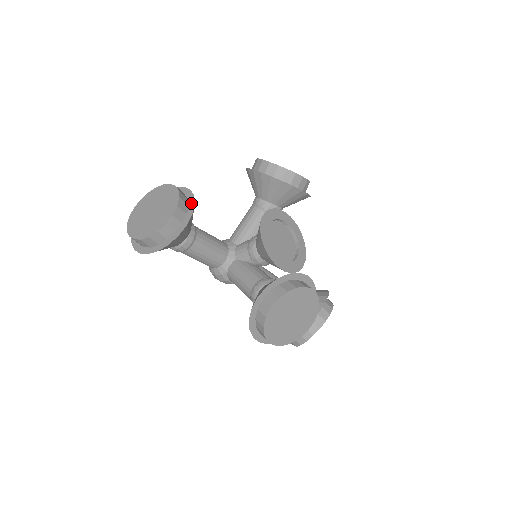
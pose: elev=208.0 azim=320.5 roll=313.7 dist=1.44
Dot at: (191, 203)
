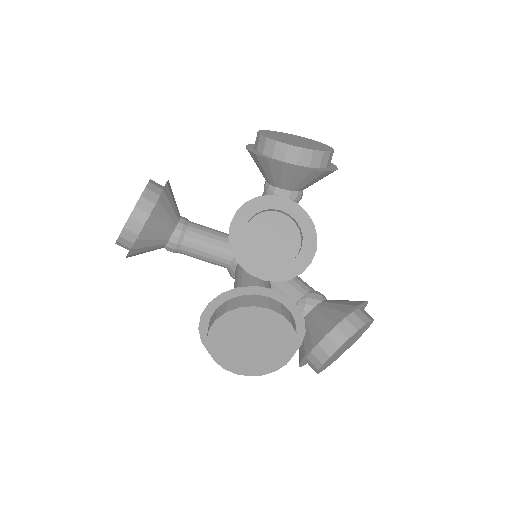
Dot at: (157, 200)
